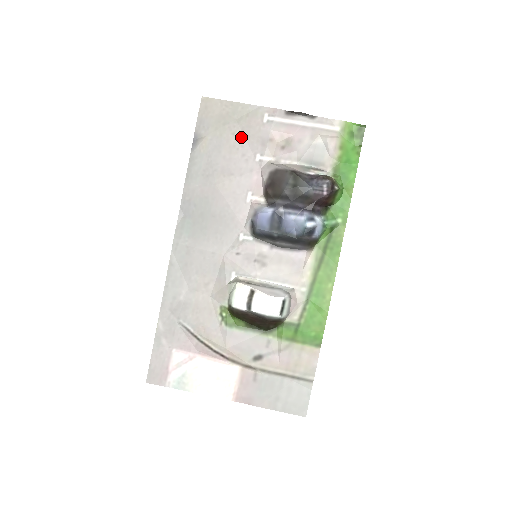
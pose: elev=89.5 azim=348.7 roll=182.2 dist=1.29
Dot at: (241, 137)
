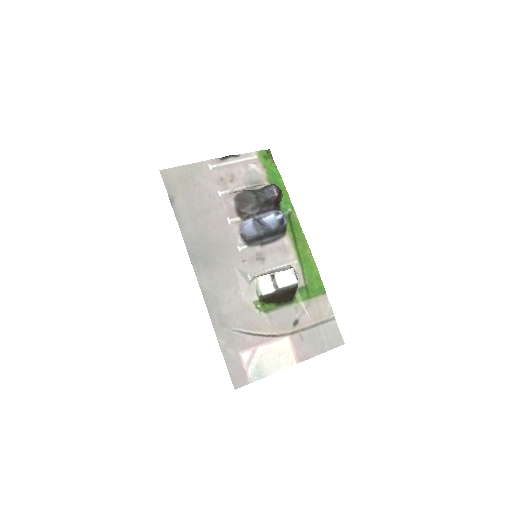
Dot at: (201, 185)
